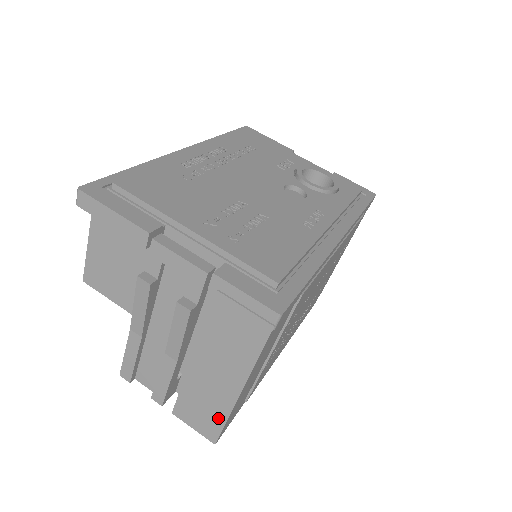
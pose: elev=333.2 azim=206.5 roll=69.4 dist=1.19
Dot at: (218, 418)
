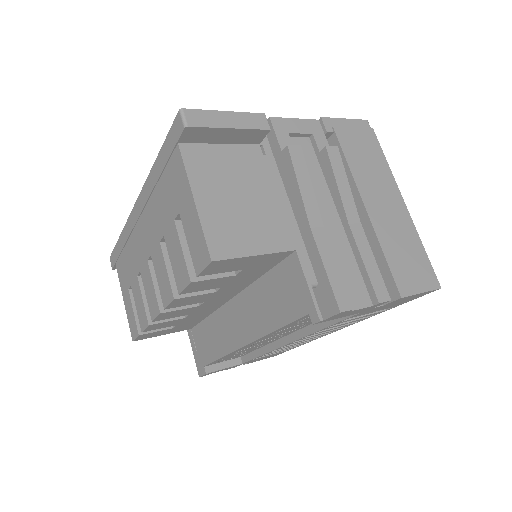
Dot at: (419, 251)
